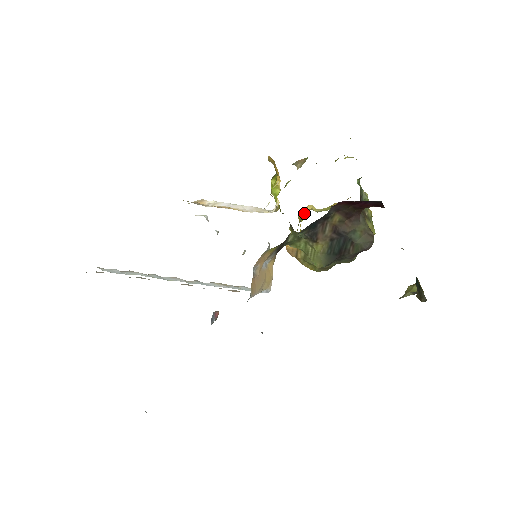
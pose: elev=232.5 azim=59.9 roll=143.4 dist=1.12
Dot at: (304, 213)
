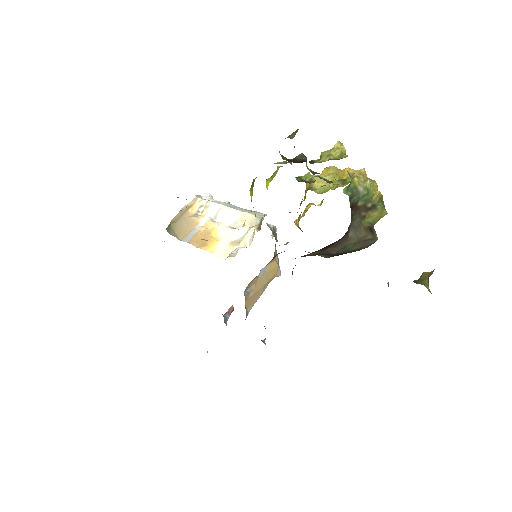
Dot at: (308, 187)
